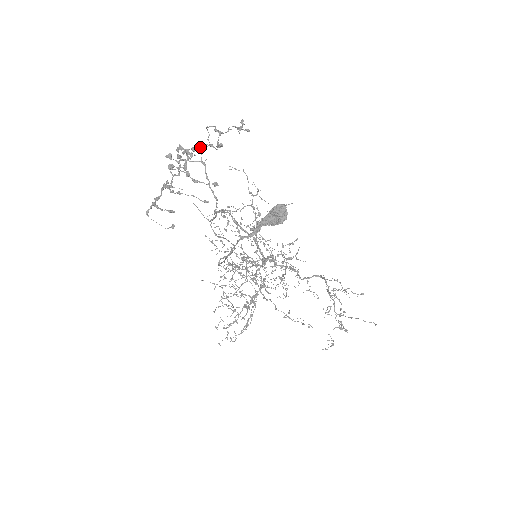
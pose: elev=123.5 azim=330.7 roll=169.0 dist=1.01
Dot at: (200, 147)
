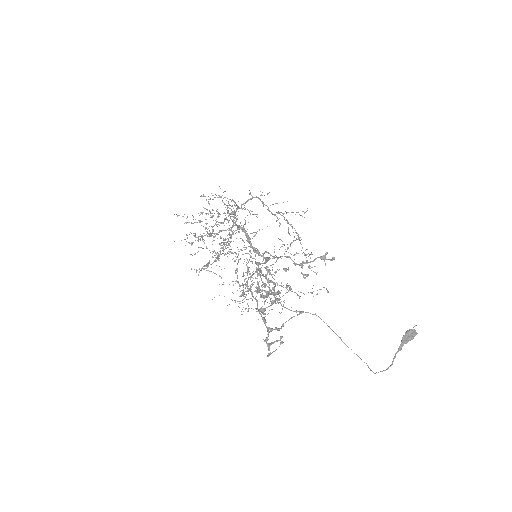
Dot at: (267, 271)
